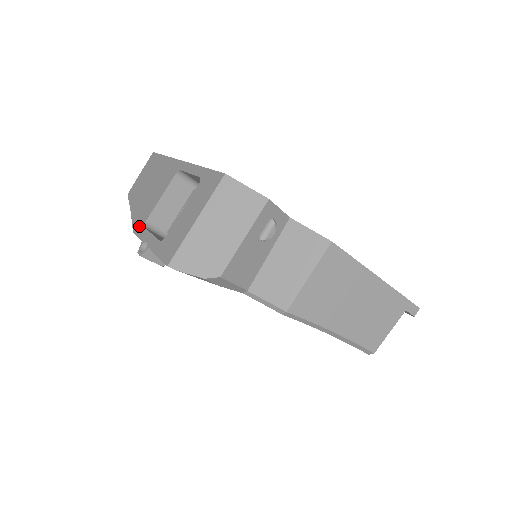
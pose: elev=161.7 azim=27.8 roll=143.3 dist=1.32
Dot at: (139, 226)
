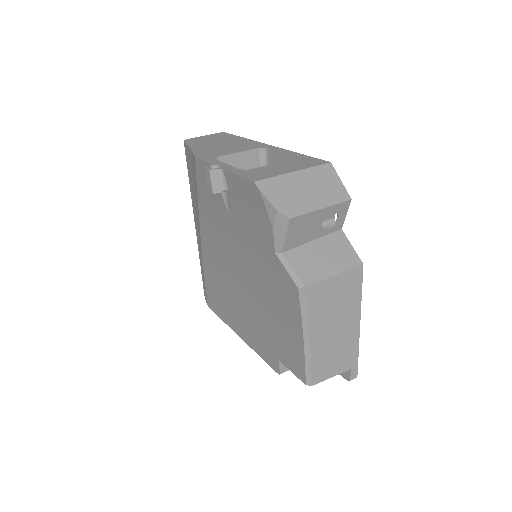
Dot at: (206, 156)
